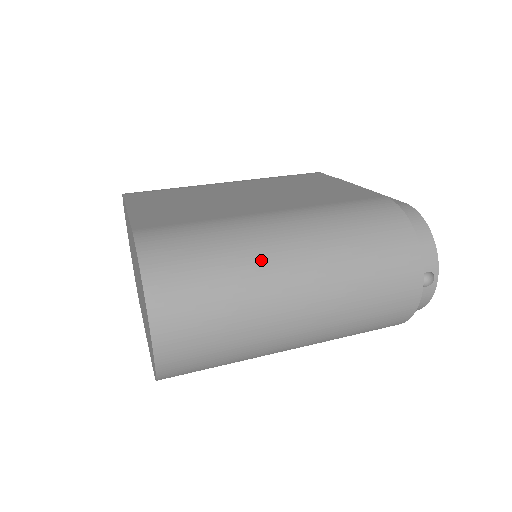
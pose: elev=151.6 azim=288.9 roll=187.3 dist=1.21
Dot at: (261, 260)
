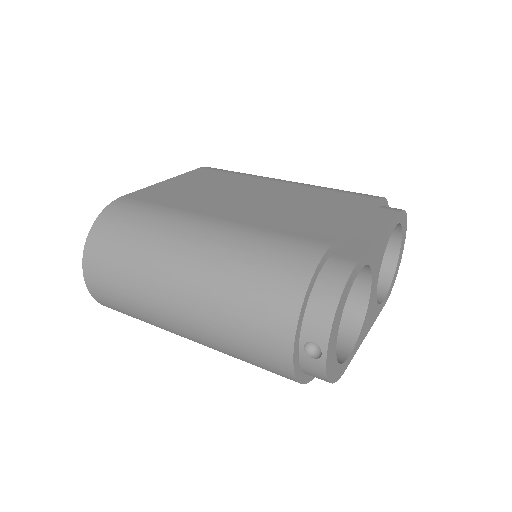
Dot at: (160, 252)
